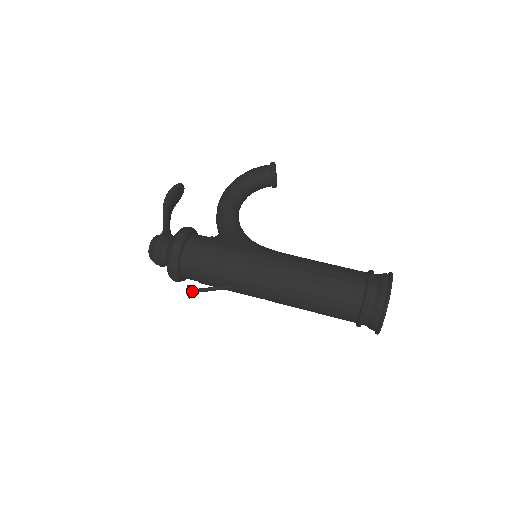
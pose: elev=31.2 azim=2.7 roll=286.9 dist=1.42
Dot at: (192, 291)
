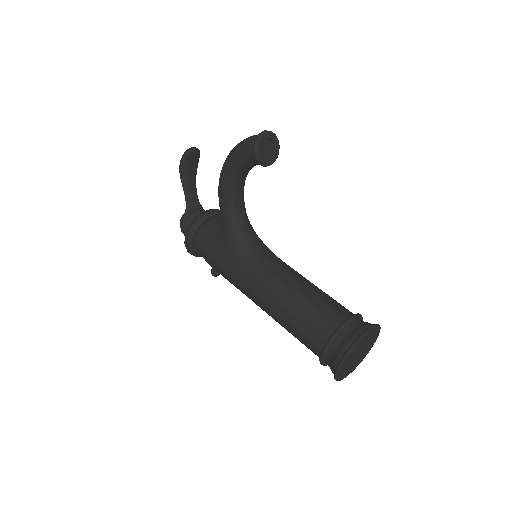
Dot at: (216, 274)
